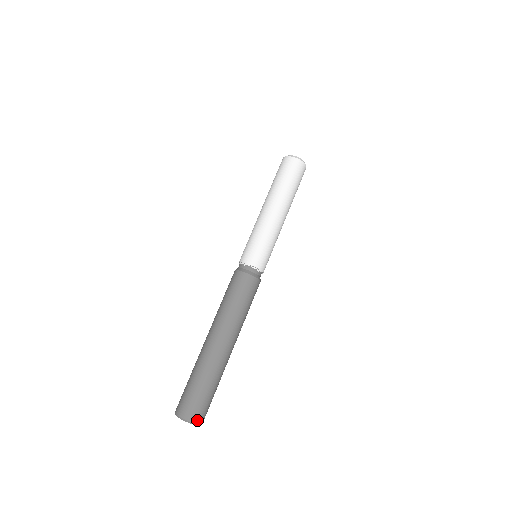
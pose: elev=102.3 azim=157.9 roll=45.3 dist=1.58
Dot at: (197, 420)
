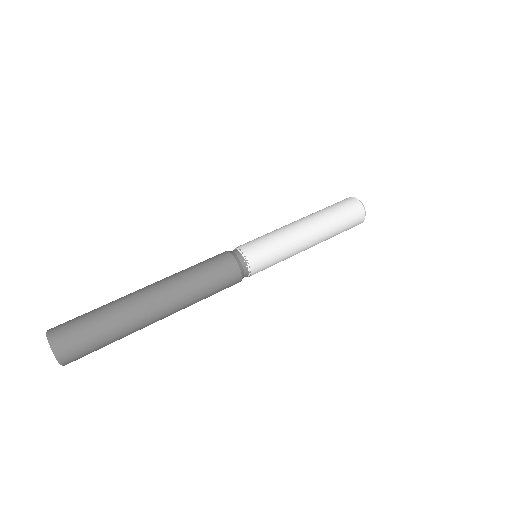
Dot at: (63, 356)
